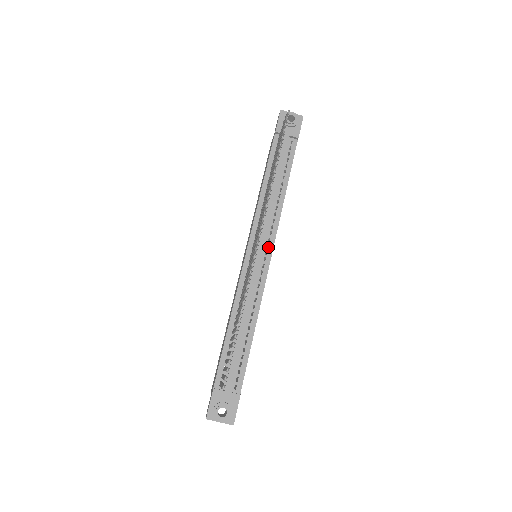
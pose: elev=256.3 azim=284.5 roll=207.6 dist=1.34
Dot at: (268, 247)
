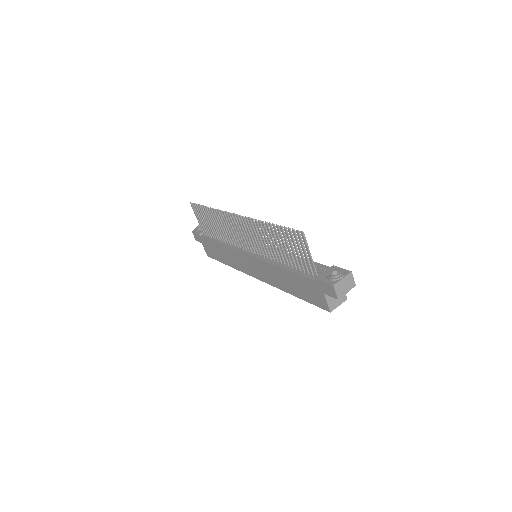
Dot at: occluded
